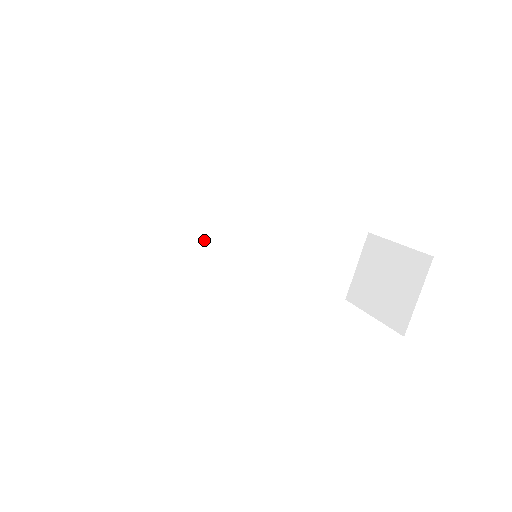
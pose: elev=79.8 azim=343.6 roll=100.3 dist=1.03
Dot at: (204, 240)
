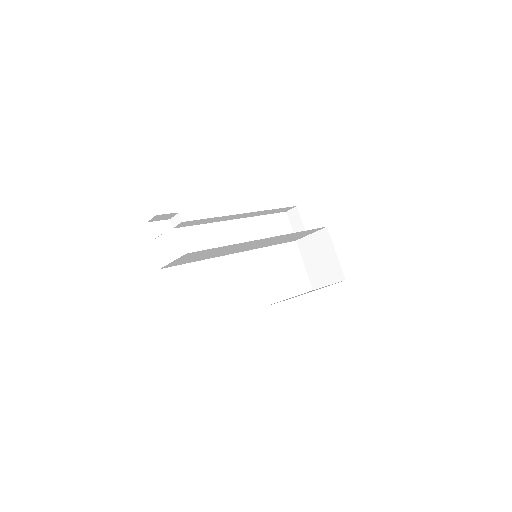
Dot at: occluded
